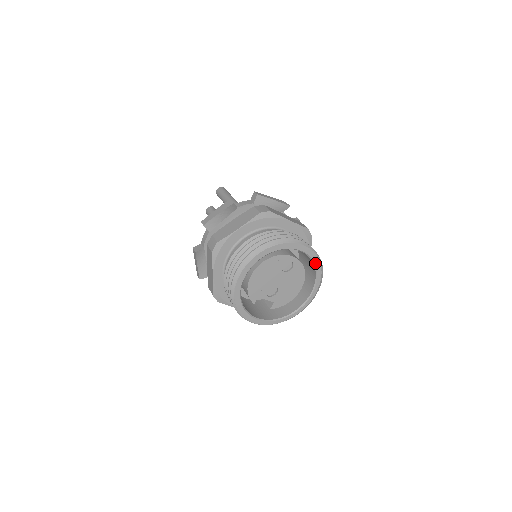
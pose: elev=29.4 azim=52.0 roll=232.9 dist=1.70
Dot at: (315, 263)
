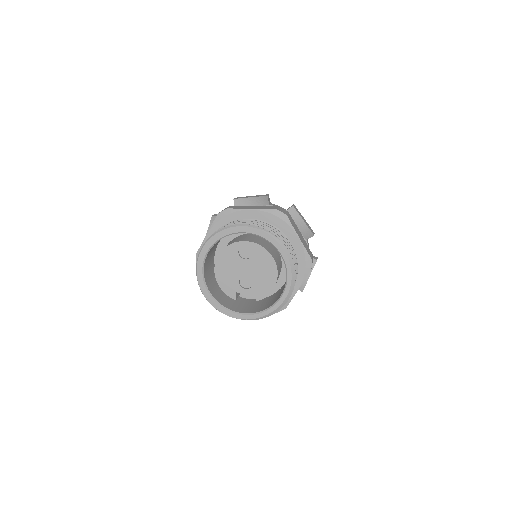
Dot at: (267, 239)
